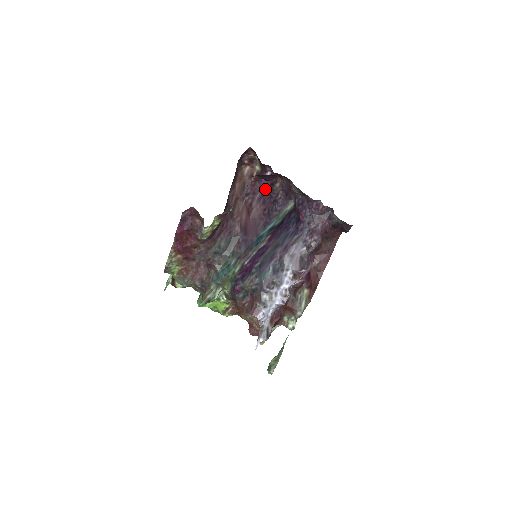
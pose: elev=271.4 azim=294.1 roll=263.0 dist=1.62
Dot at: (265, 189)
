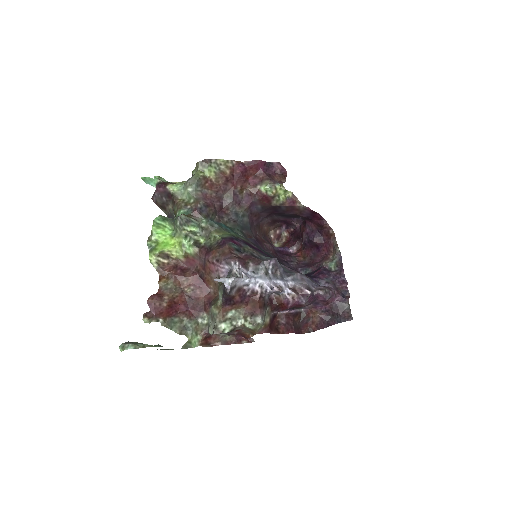
Dot at: (281, 252)
